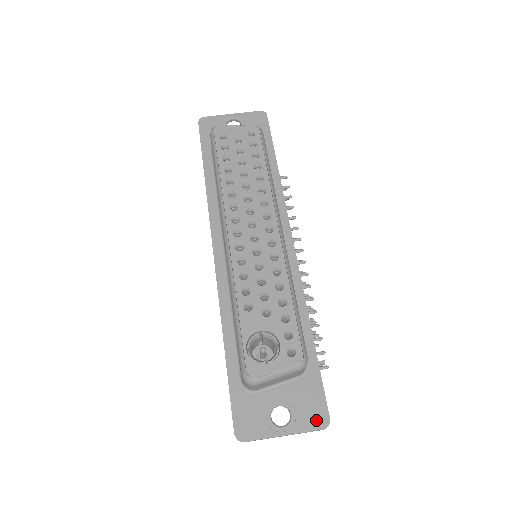
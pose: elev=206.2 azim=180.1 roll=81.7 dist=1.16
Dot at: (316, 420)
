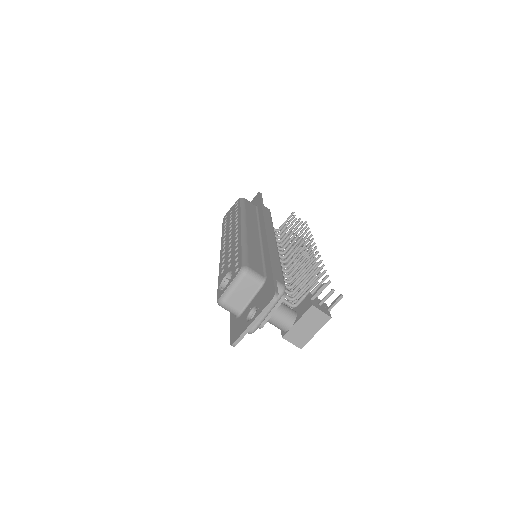
Dot at: (268, 299)
